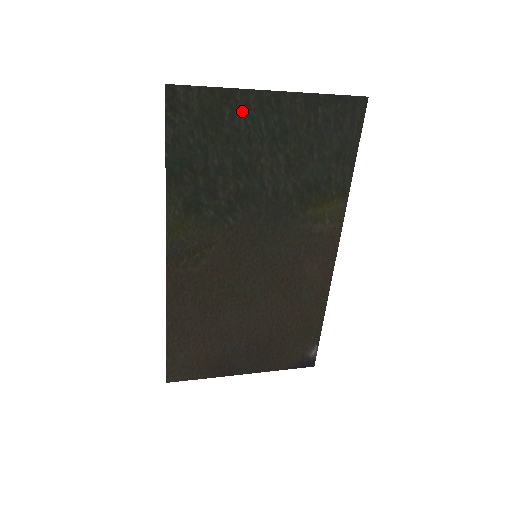
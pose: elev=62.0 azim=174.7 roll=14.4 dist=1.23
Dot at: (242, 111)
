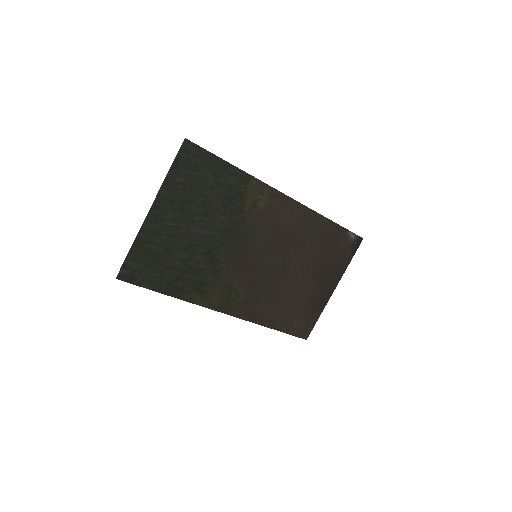
Dot at: (153, 235)
